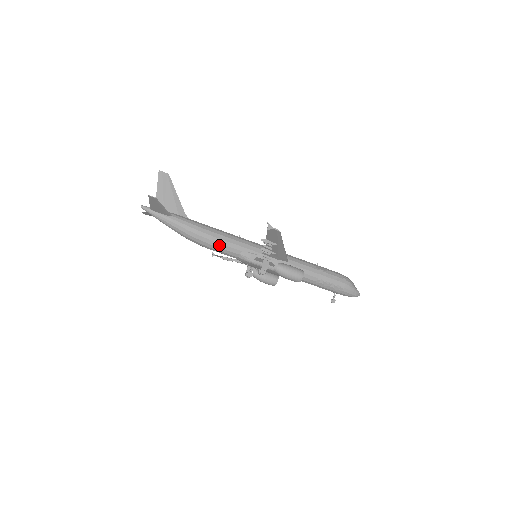
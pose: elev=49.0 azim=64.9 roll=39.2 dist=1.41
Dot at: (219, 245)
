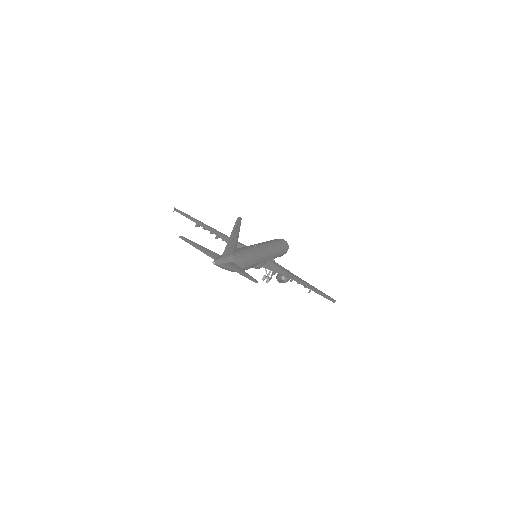
Dot at: (249, 268)
